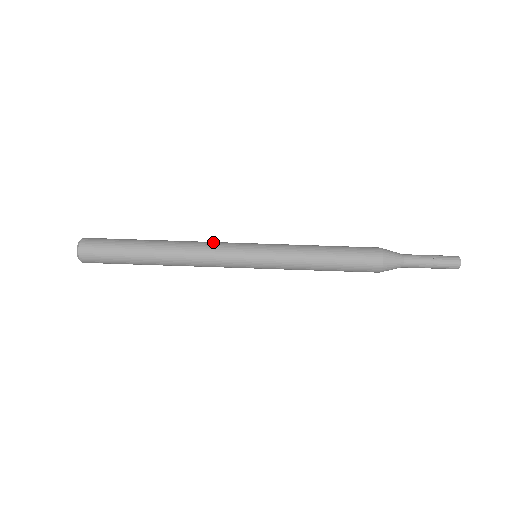
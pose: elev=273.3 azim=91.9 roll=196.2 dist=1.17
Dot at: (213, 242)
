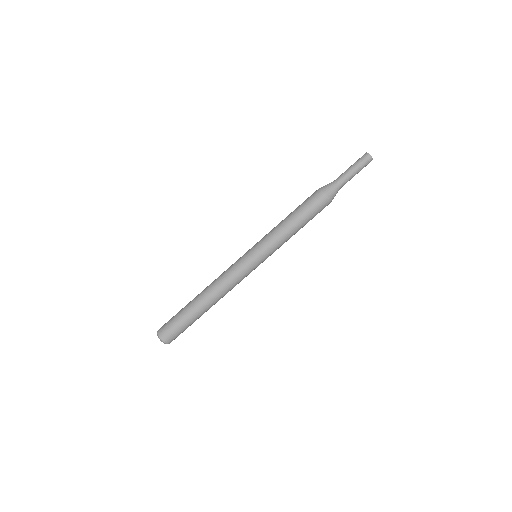
Dot at: occluded
